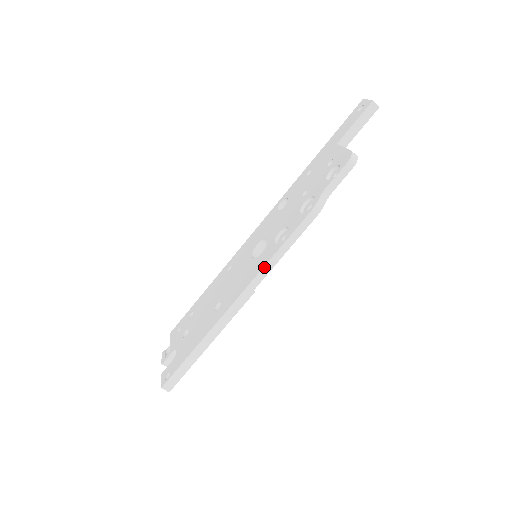
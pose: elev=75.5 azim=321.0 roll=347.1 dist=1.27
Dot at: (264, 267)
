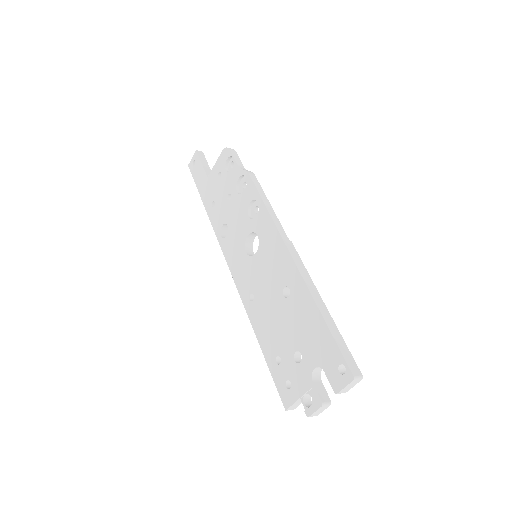
Dot at: (273, 220)
